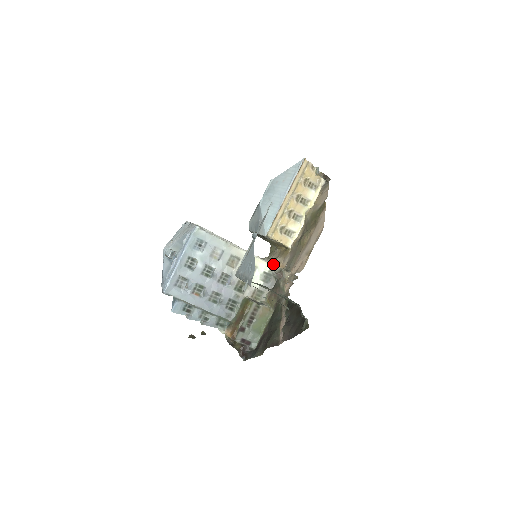
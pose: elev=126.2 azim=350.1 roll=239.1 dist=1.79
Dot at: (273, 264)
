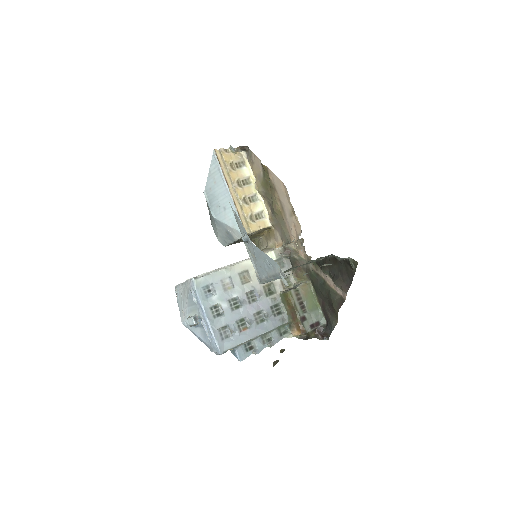
Dot at: occluded
